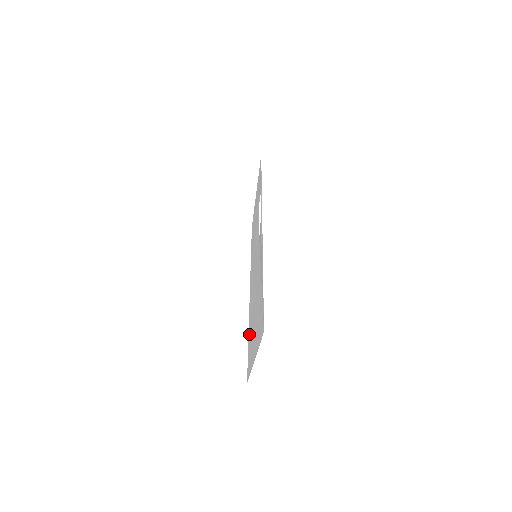
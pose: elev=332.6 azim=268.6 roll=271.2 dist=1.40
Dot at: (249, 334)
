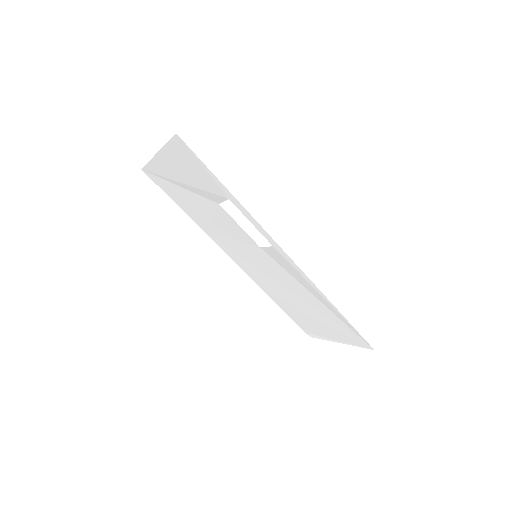
Dot at: (282, 306)
